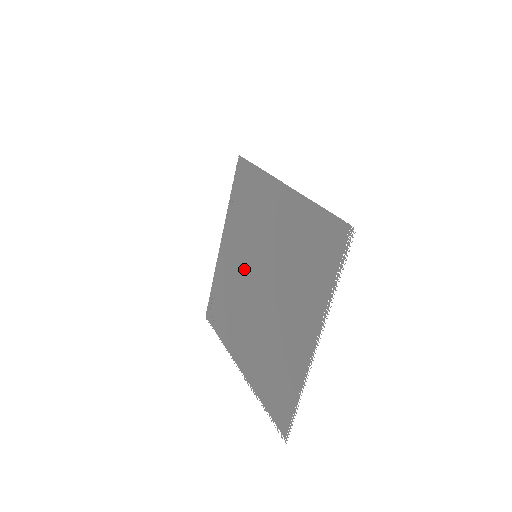
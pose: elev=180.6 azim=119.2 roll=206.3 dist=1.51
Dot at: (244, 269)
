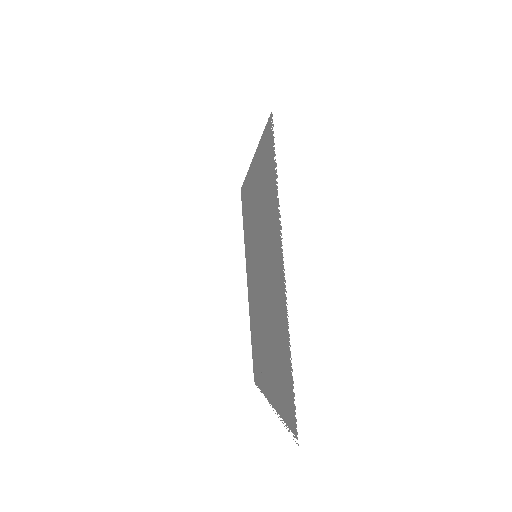
Dot at: (255, 282)
